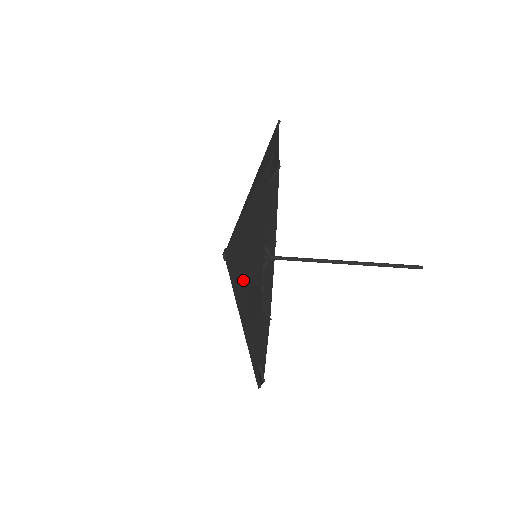
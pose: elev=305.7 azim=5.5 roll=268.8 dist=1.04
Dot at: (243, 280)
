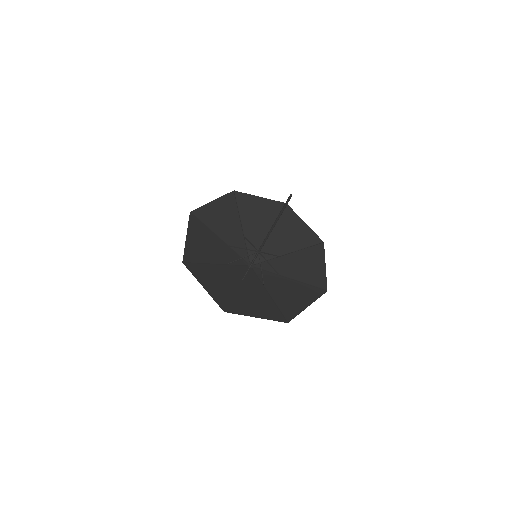
Dot at: (214, 238)
